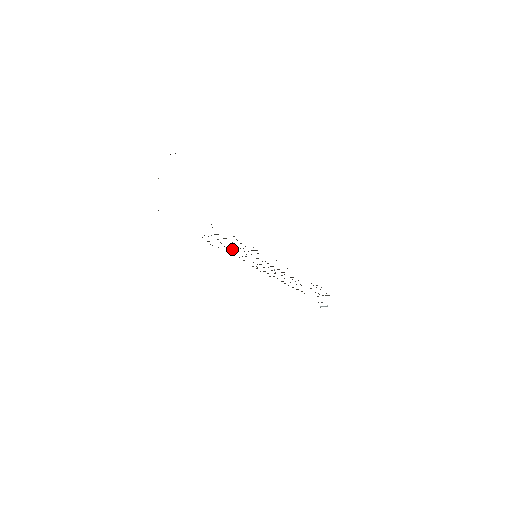
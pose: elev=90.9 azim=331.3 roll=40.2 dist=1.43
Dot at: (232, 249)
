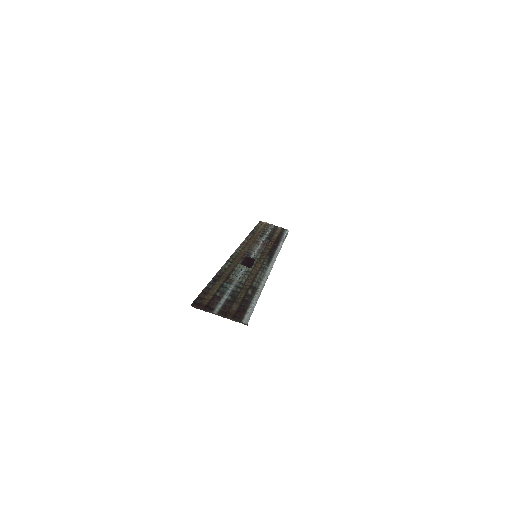
Dot at: occluded
